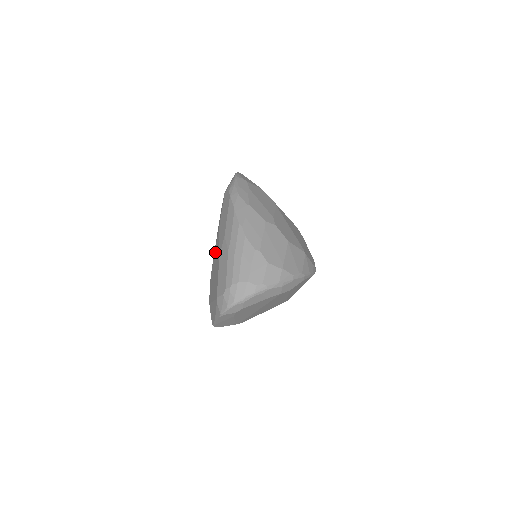
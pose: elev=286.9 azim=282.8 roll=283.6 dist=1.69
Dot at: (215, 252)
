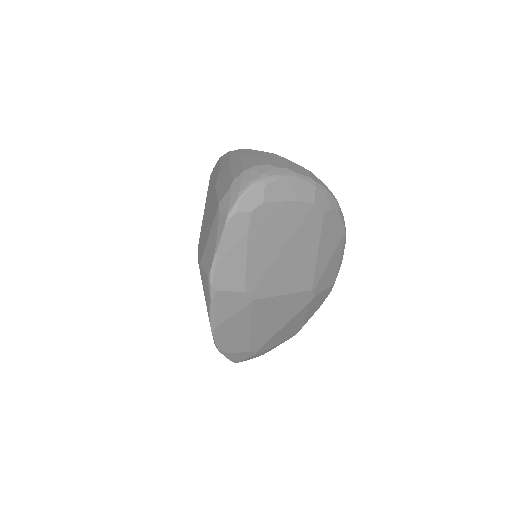
Dot at: (204, 213)
